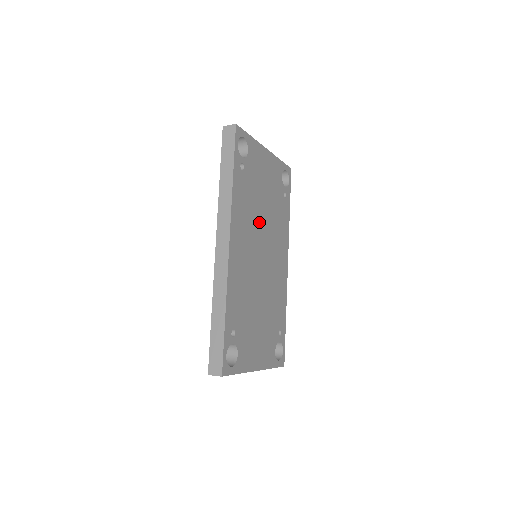
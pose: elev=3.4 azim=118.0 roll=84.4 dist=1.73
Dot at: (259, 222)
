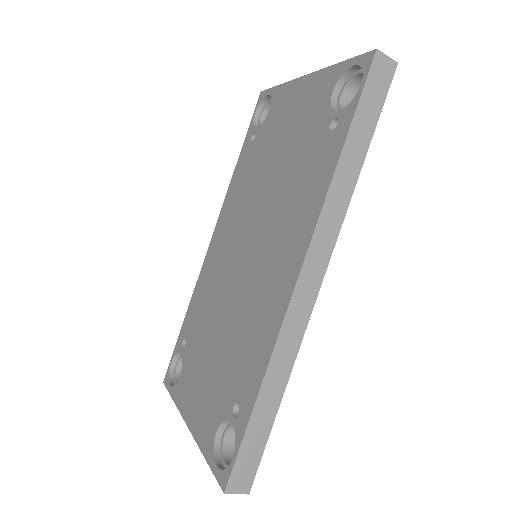
Dot at: occluded
